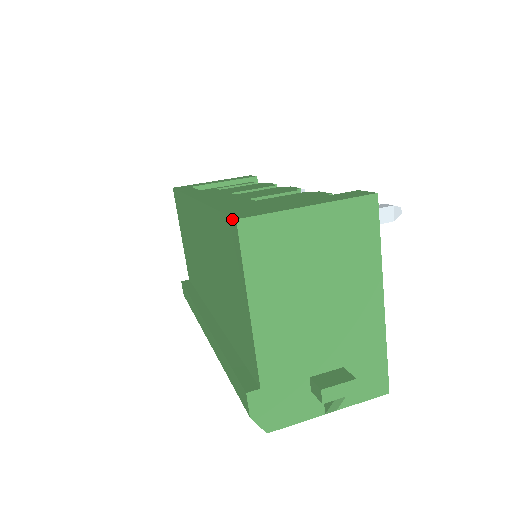
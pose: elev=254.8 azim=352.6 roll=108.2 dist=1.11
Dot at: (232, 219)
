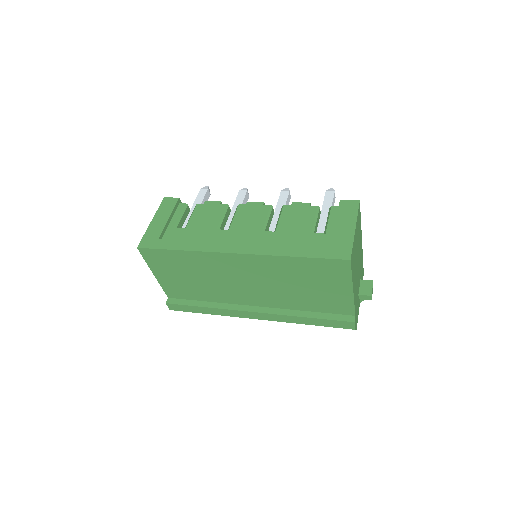
Dot at: (342, 260)
